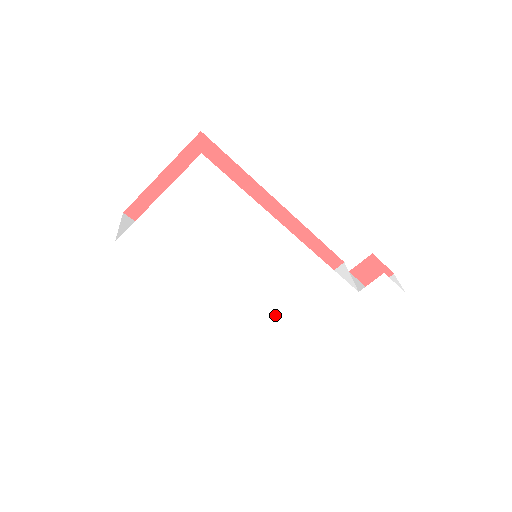
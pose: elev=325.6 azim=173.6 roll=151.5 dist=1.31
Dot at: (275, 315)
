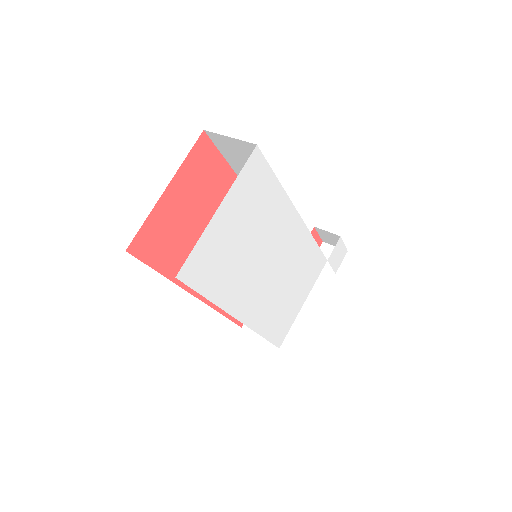
Dot at: (282, 309)
